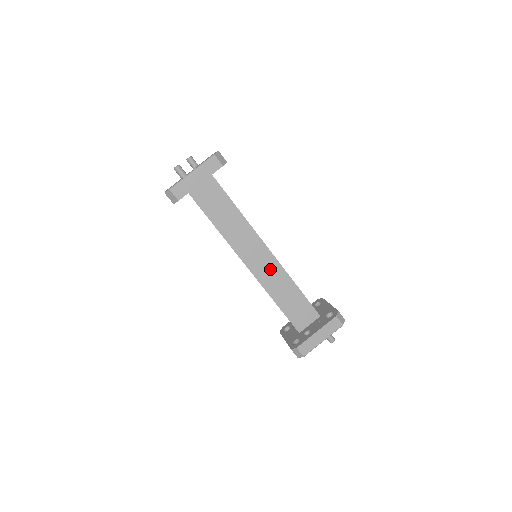
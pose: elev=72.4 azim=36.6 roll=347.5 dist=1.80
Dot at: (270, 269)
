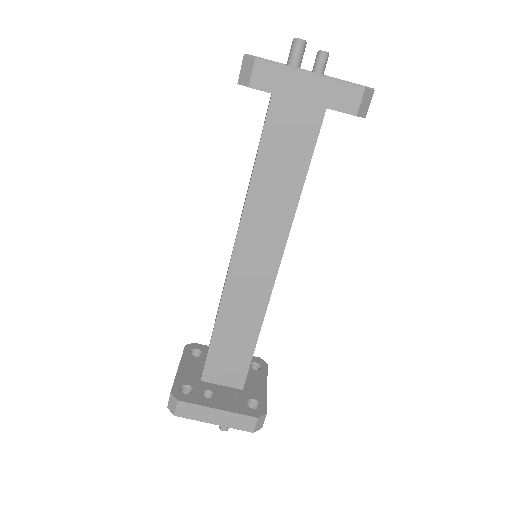
Dot at: (253, 289)
